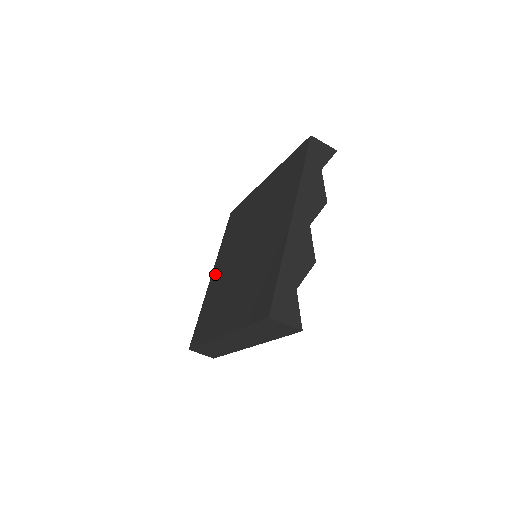
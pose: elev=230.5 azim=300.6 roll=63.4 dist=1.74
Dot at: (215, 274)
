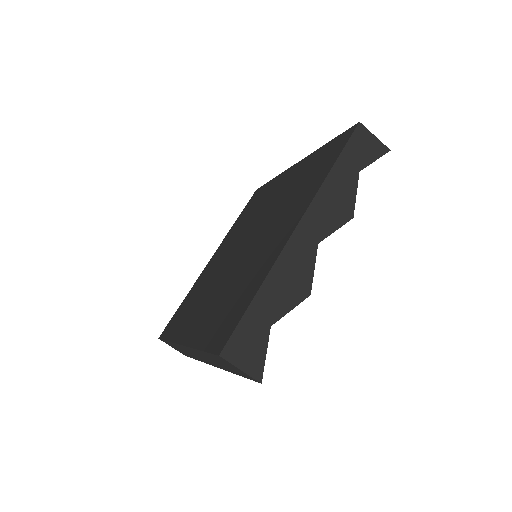
Dot at: (213, 260)
